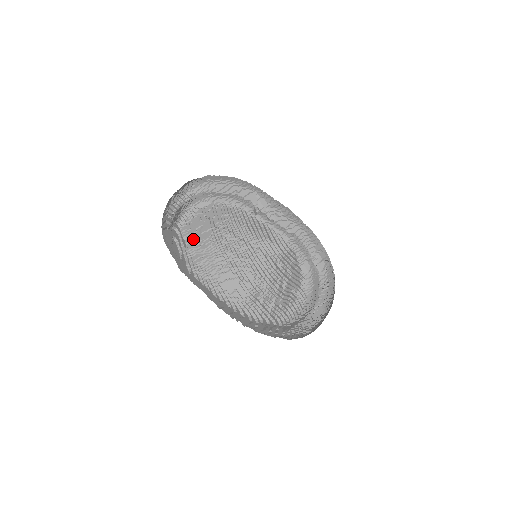
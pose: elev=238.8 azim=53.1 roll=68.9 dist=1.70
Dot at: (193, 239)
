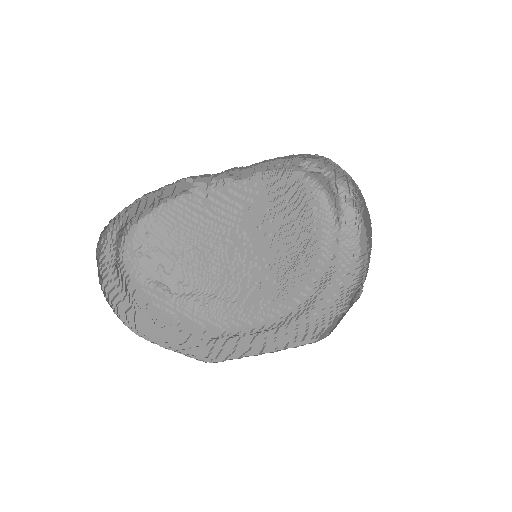
Dot at: (167, 287)
